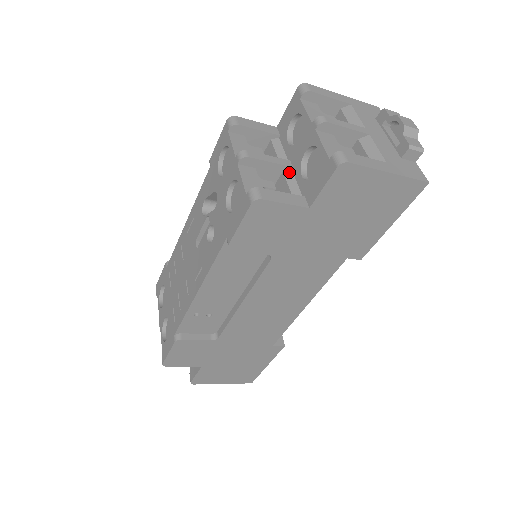
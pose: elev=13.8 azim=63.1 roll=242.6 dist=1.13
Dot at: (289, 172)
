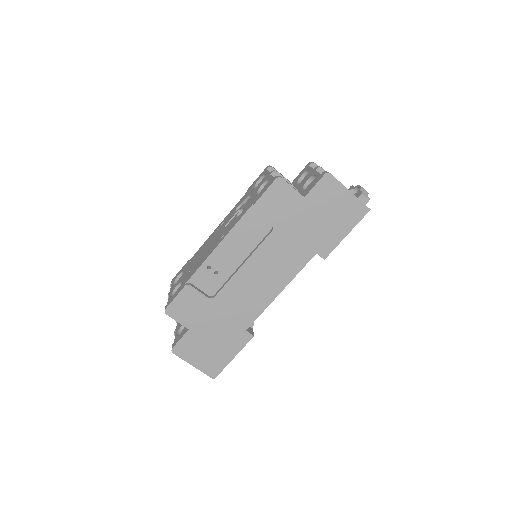
Dot at: occluded
